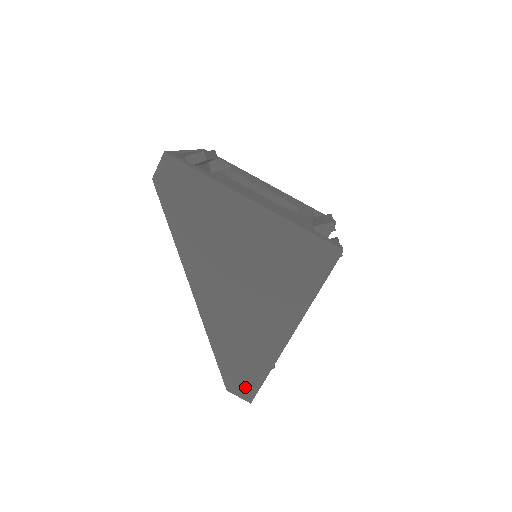
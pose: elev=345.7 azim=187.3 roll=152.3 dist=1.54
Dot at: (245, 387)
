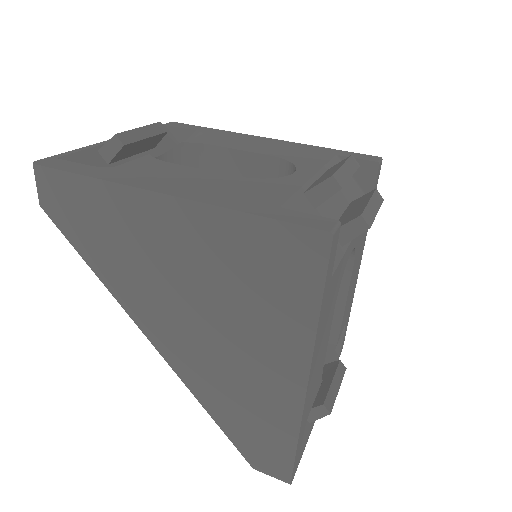
Dot at: (273, 464)
